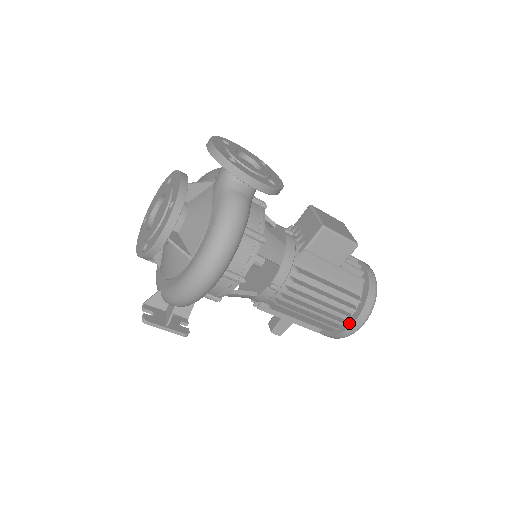
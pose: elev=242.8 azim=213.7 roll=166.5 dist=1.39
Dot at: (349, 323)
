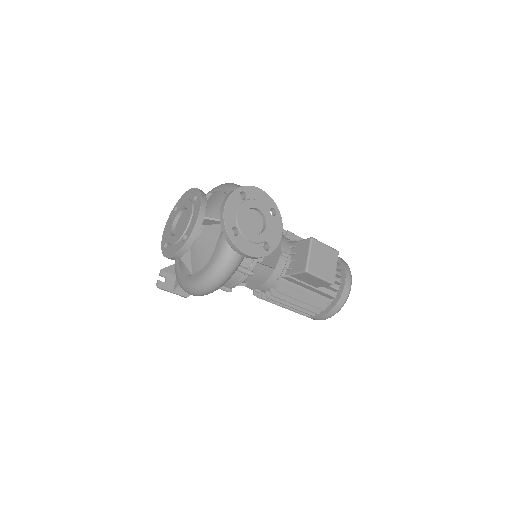
Dot at: occluded
